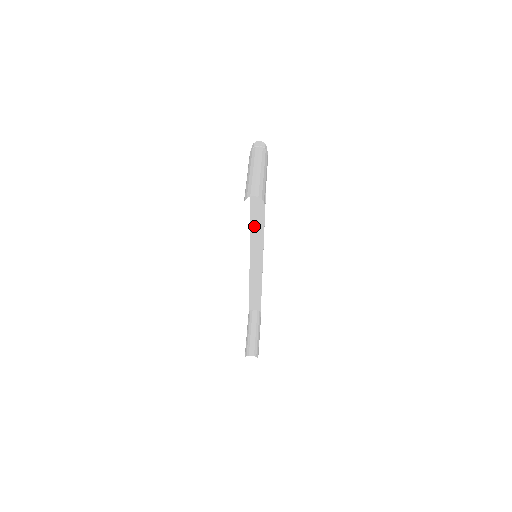
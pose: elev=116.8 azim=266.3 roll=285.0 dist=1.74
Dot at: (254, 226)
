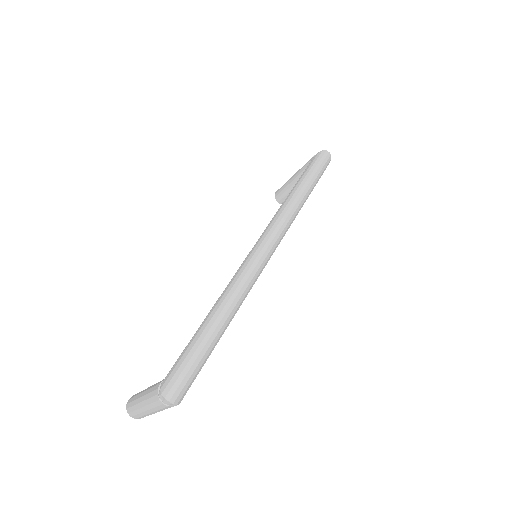
Dot at: occluded
